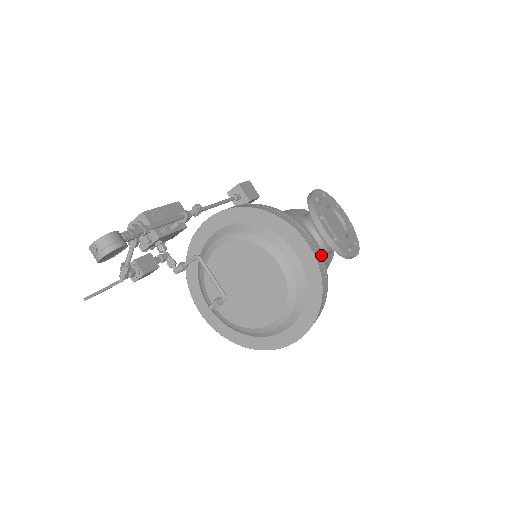
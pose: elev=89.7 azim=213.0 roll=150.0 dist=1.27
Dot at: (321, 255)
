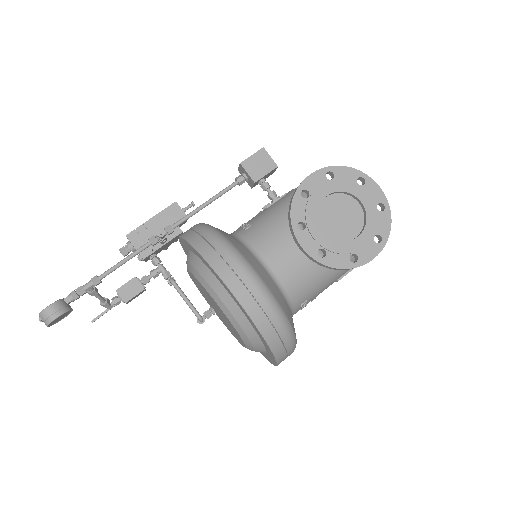
Dot at: (262, 301)
